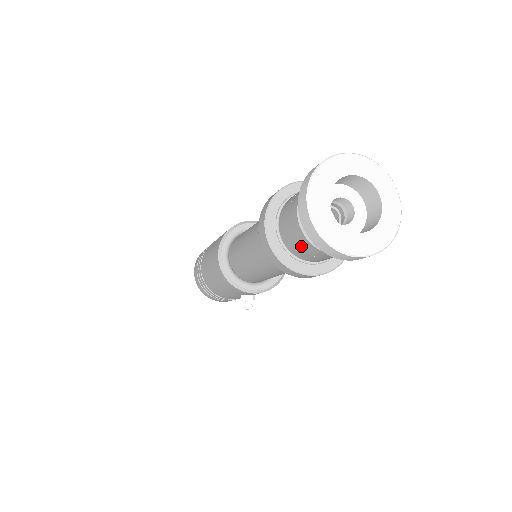
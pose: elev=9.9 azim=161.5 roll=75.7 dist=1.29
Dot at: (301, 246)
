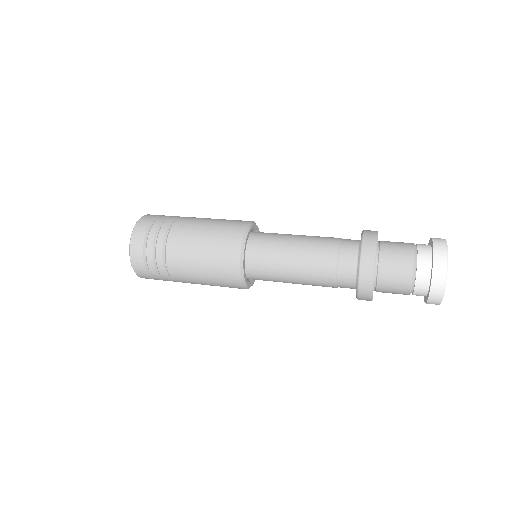
Dot at: occluded
